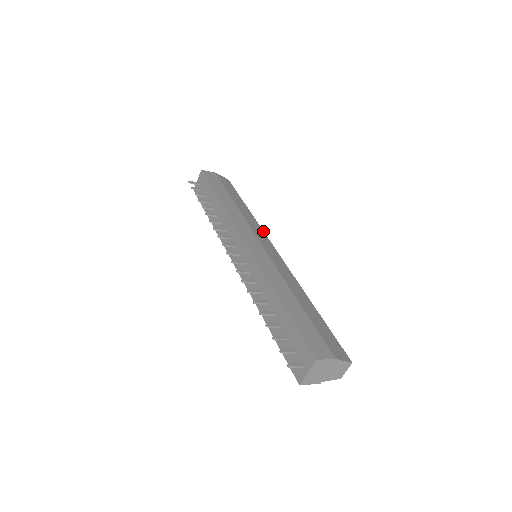
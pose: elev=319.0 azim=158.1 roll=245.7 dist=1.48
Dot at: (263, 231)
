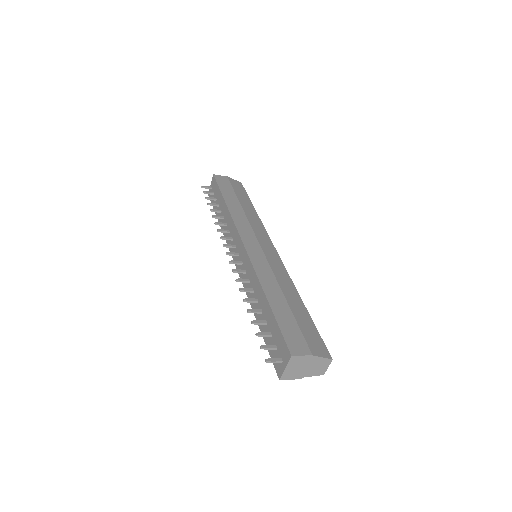
Dot at: (266, 232)
